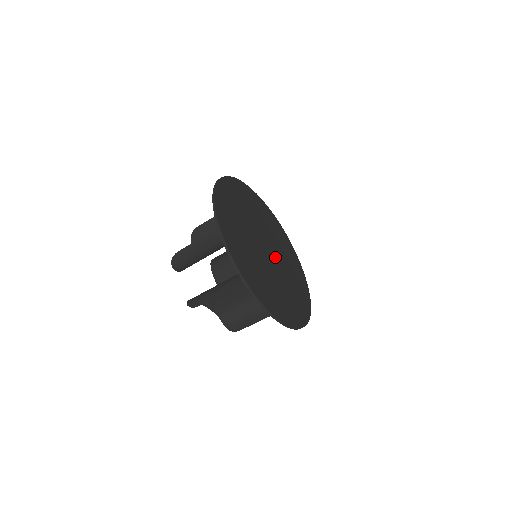
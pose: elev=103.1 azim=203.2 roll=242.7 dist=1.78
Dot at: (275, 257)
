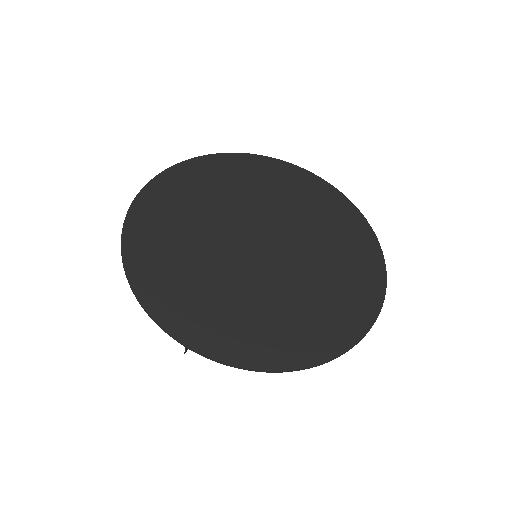
Dot at: (283, 248)
